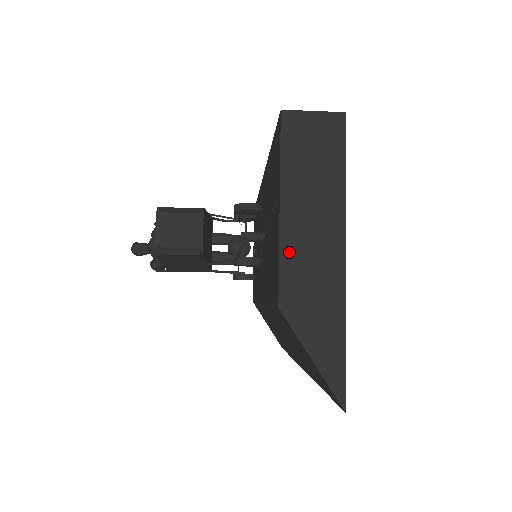
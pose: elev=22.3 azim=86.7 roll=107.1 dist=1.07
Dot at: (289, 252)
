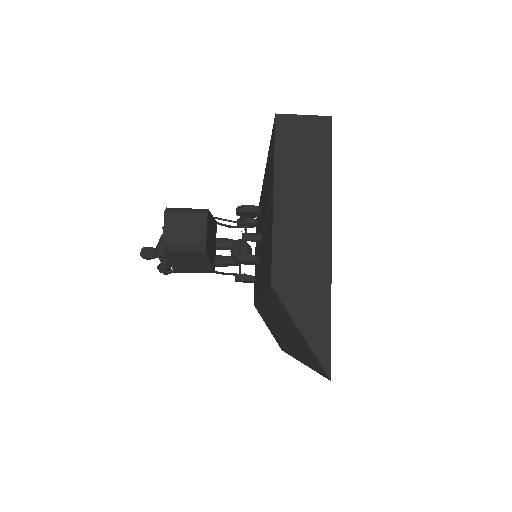
Dot at: (281, 237)
